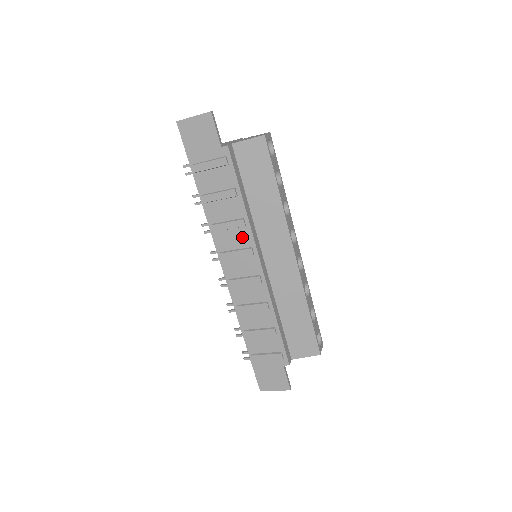
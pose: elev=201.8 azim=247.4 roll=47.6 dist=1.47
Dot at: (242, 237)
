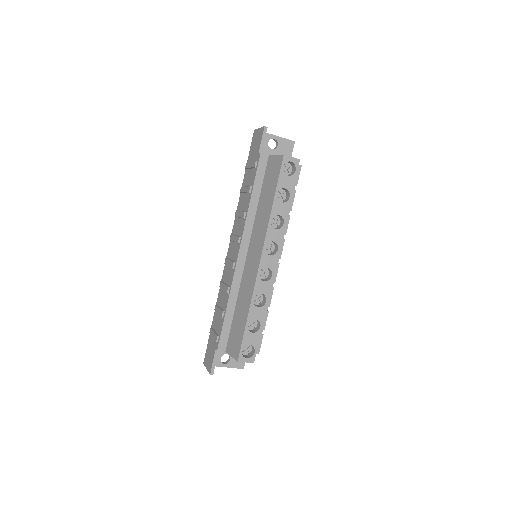
Dot at: (241, 227)
